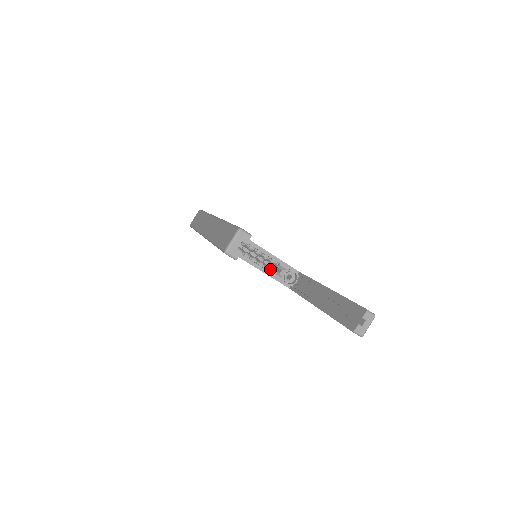
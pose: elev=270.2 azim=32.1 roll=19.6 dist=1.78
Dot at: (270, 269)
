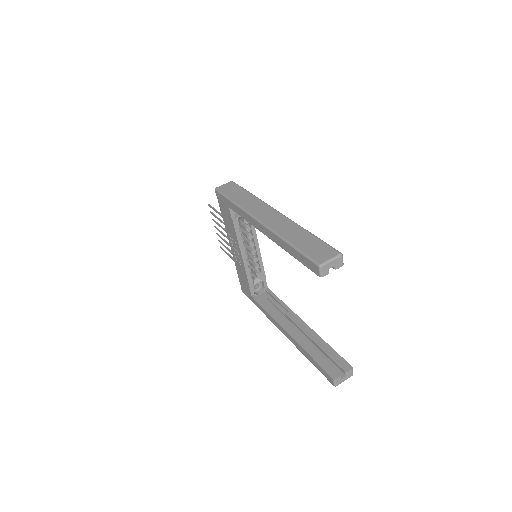
Dot at: occluded
